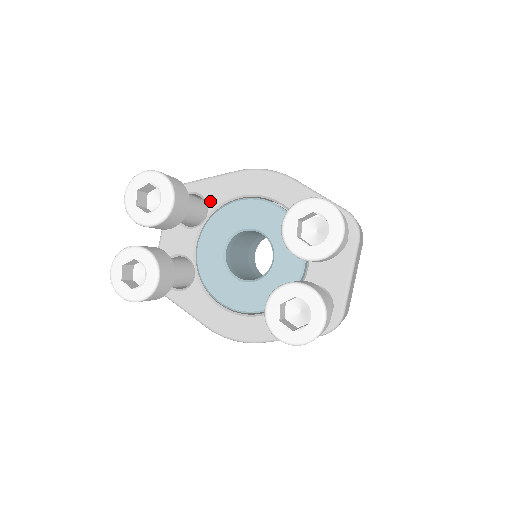
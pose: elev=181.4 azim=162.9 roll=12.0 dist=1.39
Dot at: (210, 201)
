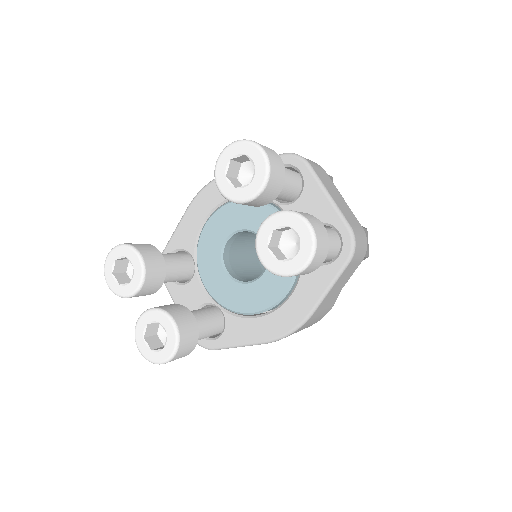
Dot at: (187, 247)
